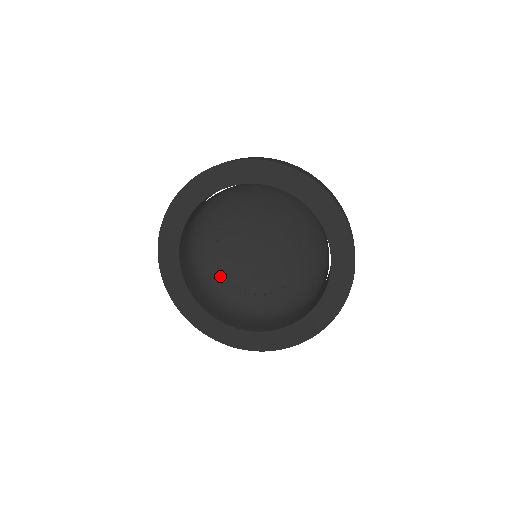
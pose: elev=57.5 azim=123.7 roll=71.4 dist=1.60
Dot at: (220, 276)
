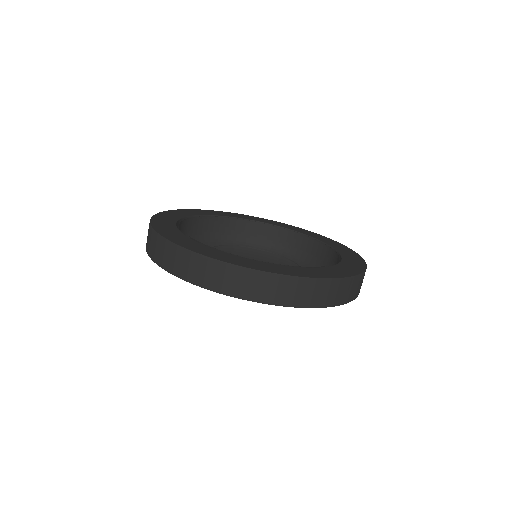
Dot at: occluded
